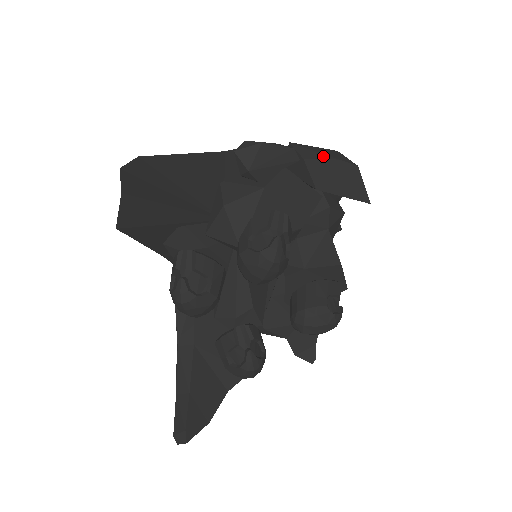
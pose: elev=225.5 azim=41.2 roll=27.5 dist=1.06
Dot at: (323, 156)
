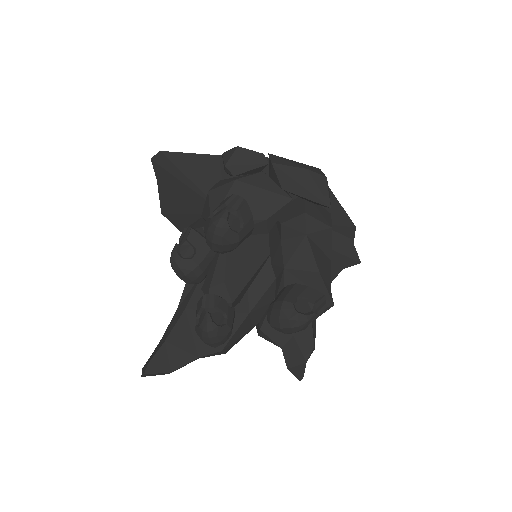
Dot at: (293, 164)
